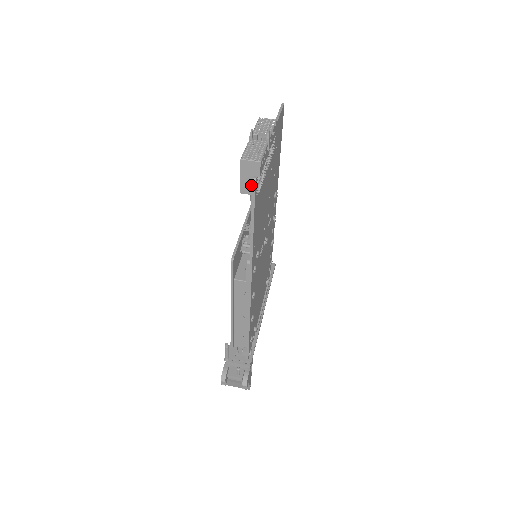
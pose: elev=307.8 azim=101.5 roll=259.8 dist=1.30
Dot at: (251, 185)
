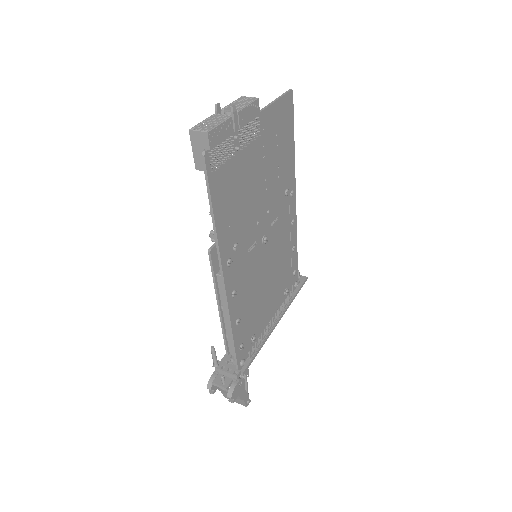
Dot at: (204, 160)
